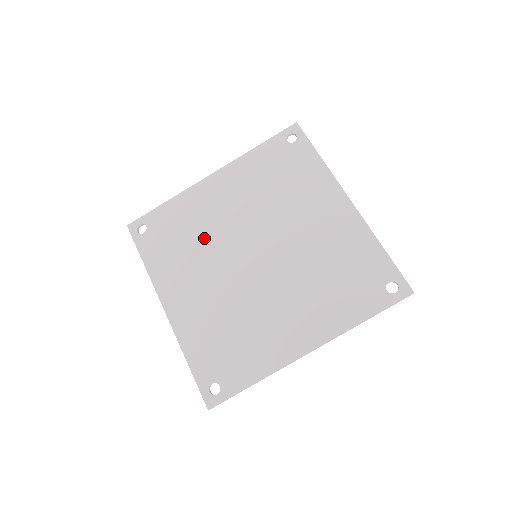
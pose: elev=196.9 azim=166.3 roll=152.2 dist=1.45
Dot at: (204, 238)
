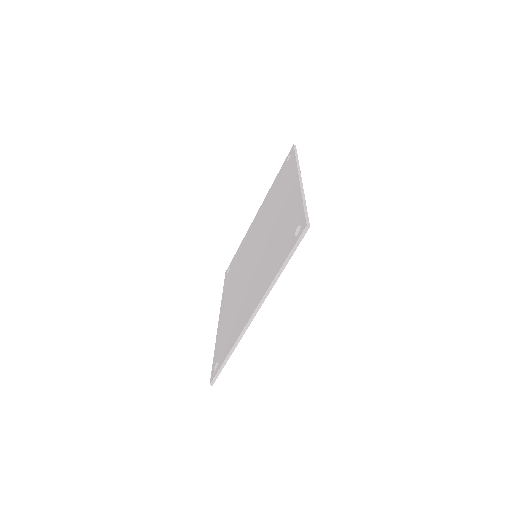
Dot at: (237, 304)
